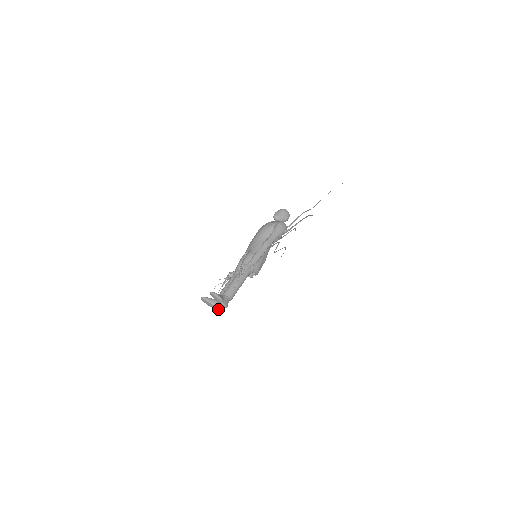
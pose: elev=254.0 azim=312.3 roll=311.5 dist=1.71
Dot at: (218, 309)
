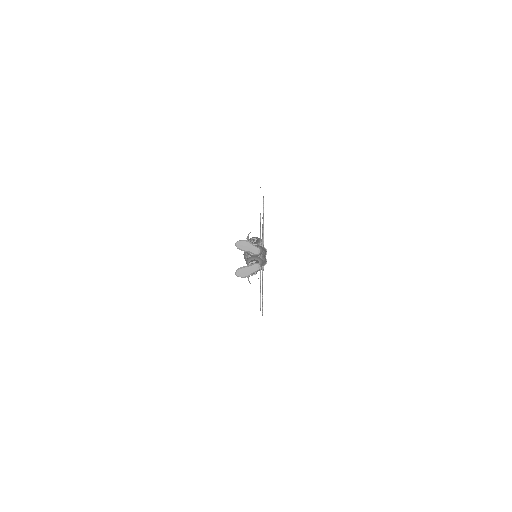
Dot at: (257, 265)
